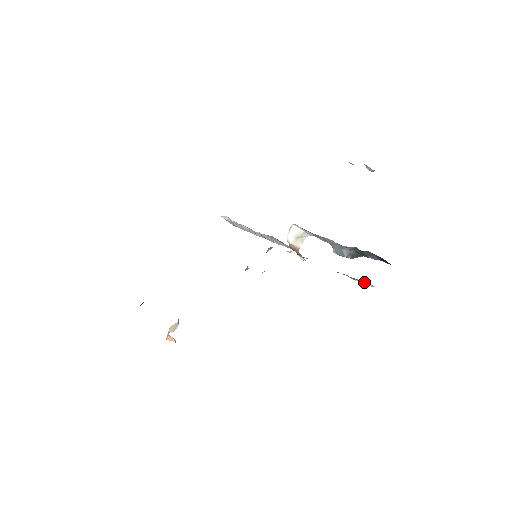
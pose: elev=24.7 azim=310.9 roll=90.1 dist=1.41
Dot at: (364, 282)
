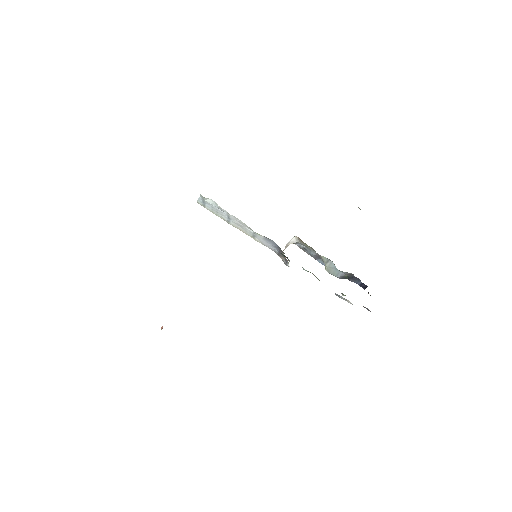
Dot at: (347, 300)
